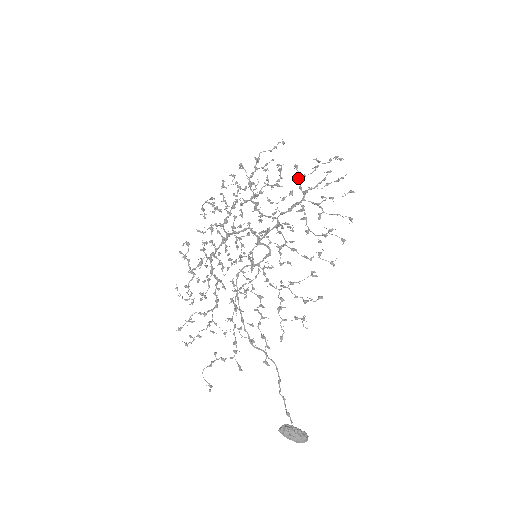
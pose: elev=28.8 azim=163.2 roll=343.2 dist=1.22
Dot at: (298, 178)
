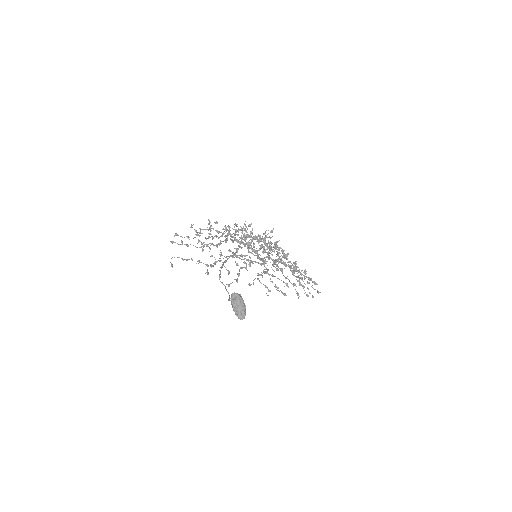
Dot at: occluded
